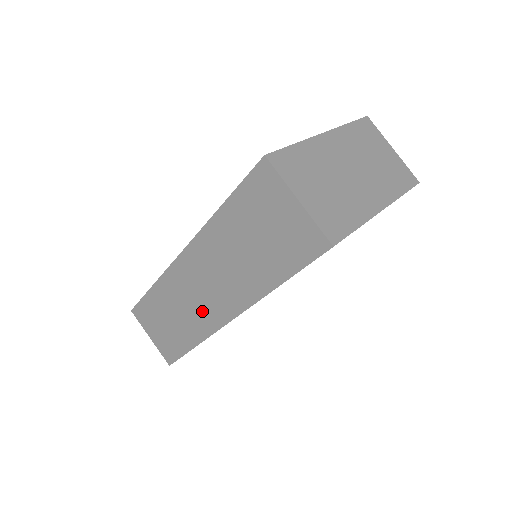
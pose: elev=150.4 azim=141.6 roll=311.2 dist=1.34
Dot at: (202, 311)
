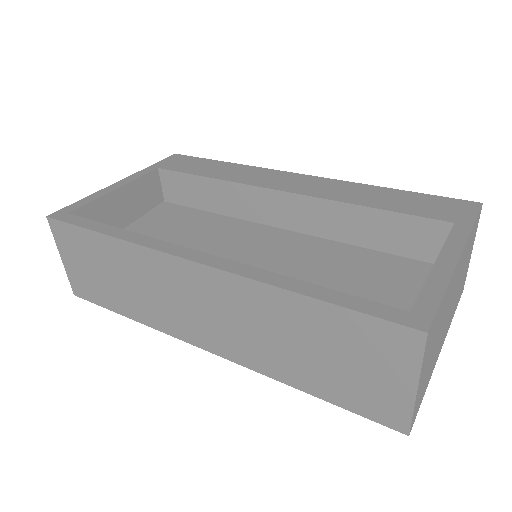
Dot at: (172, 314)
